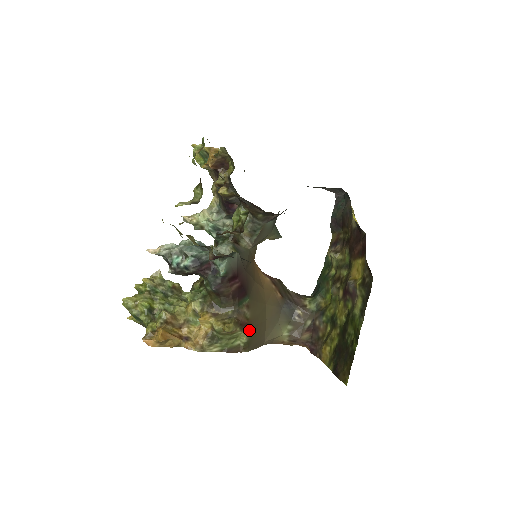
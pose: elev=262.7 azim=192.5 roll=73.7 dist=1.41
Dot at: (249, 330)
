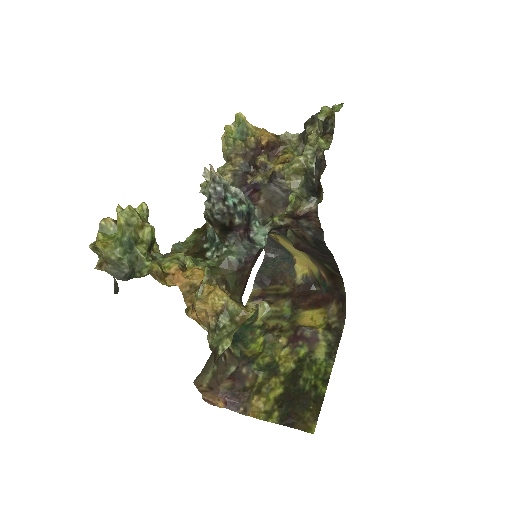
Dot at: occluded
